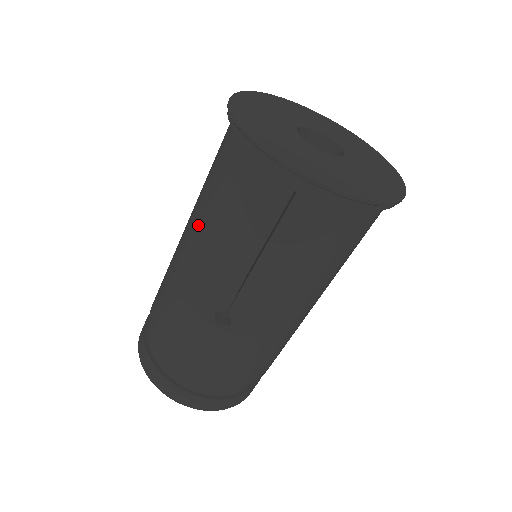
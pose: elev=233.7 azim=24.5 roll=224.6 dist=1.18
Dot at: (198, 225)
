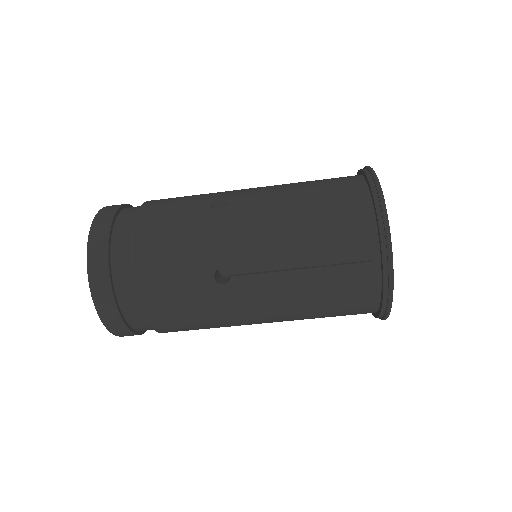
Dot at: (284, 282)
